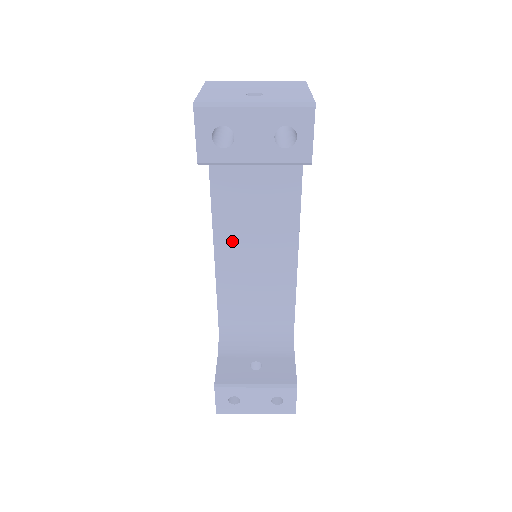
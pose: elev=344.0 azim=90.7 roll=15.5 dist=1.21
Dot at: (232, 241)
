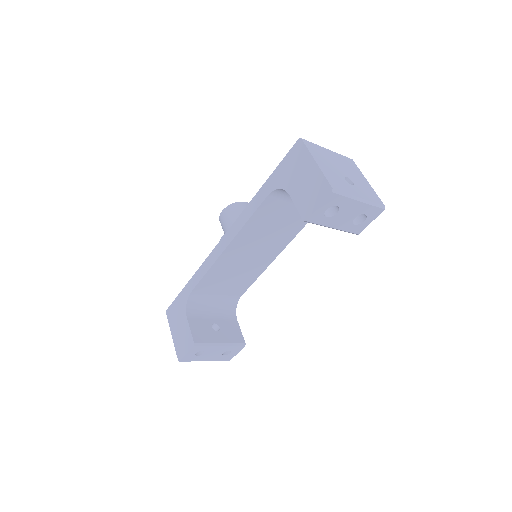
Dot at: (244, 242)
